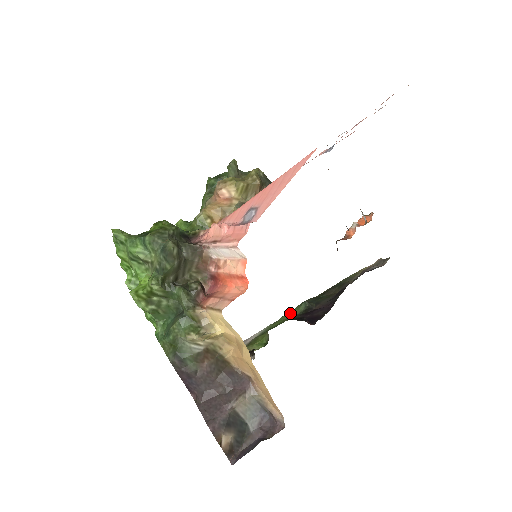
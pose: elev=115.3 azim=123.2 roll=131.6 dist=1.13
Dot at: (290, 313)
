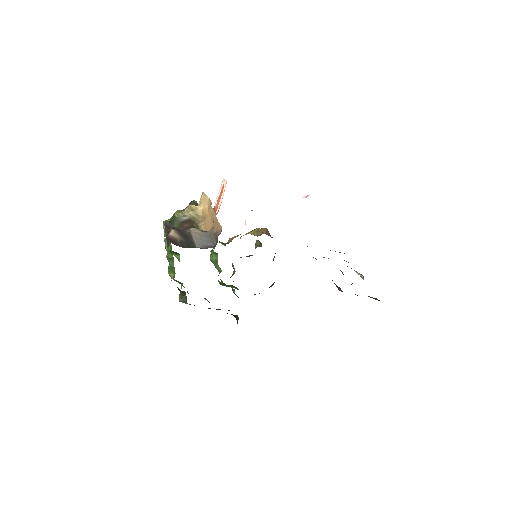
Dot at: occluded
